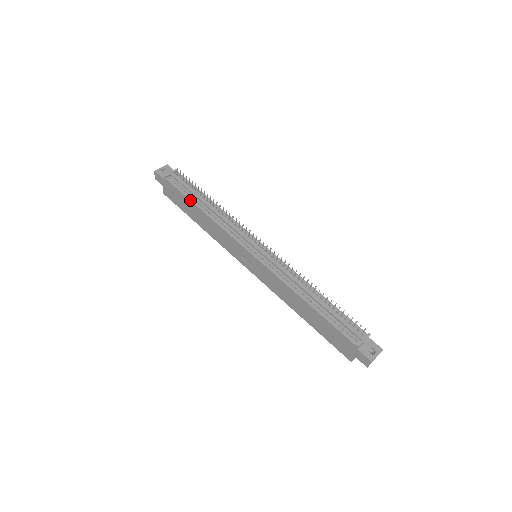
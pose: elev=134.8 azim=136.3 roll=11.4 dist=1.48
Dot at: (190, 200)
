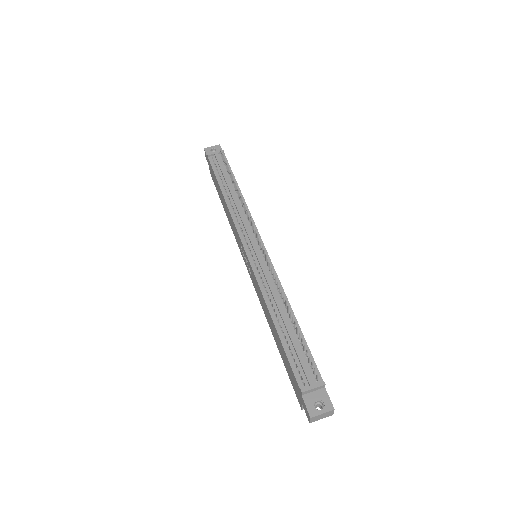
Dot at: (218, 182)
